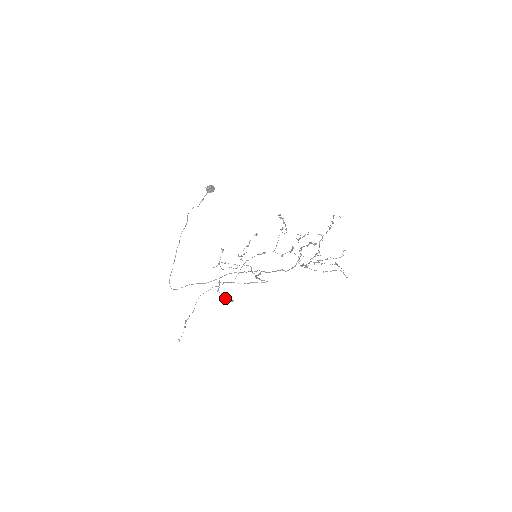
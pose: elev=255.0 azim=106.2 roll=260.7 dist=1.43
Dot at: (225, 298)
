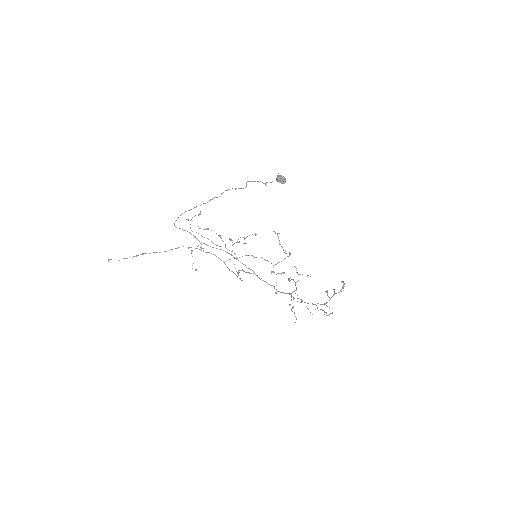
Dot at: occluded
